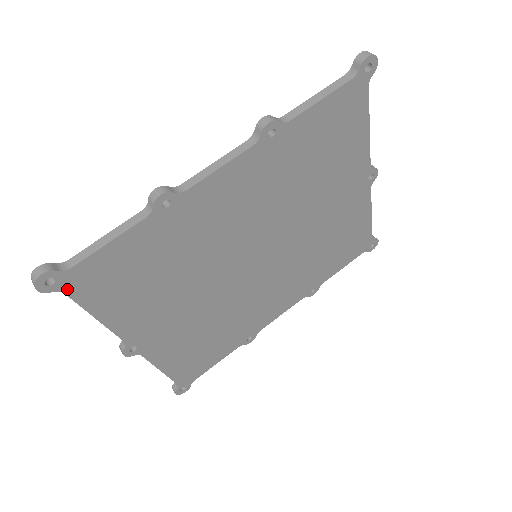
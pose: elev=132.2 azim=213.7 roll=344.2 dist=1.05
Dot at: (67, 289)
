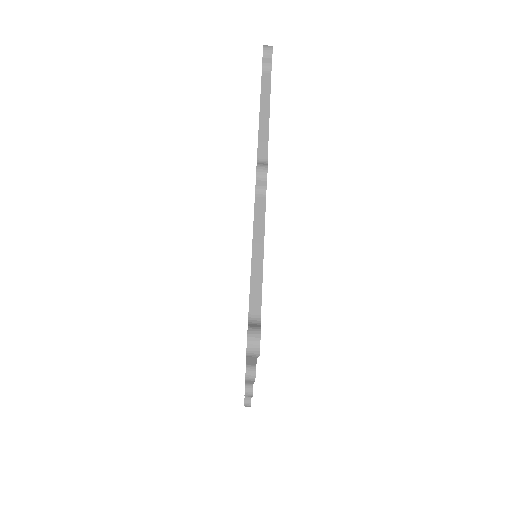
Dot at: occluded
